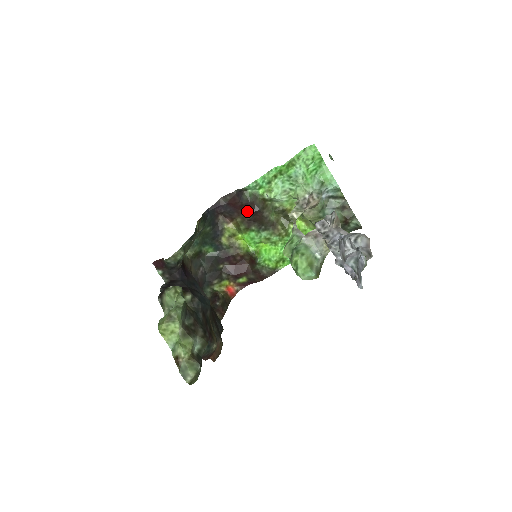
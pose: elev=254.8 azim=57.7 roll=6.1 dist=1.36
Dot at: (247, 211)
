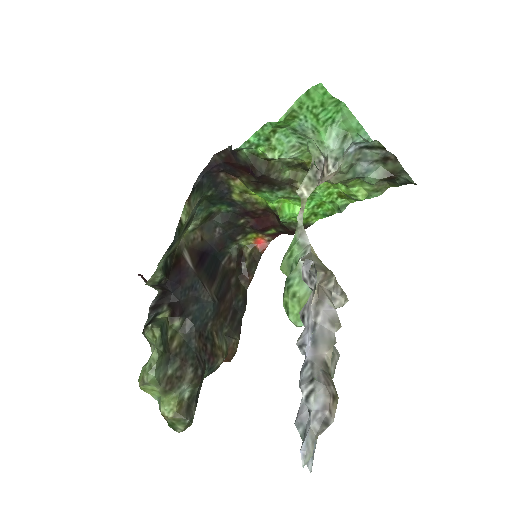
Dot at: (250, 172)
